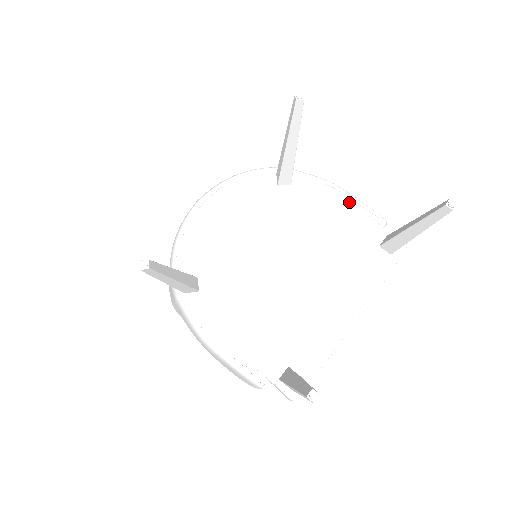
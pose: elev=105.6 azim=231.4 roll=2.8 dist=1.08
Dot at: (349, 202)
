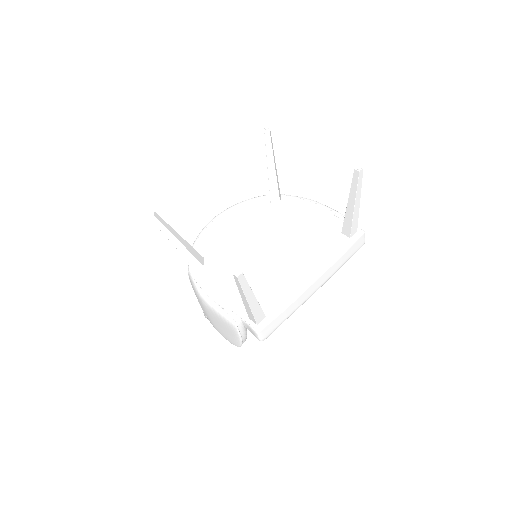
Dot at: (322, 209)
